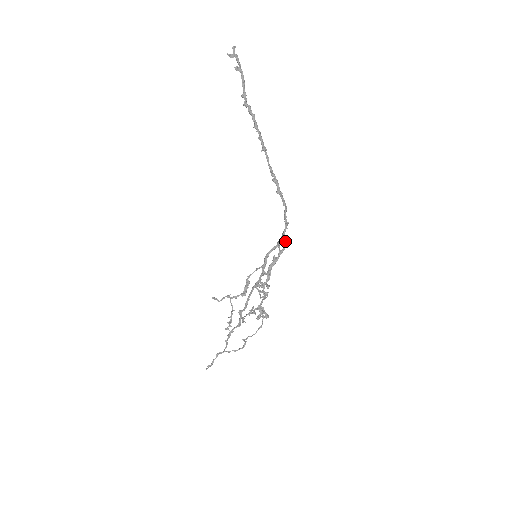
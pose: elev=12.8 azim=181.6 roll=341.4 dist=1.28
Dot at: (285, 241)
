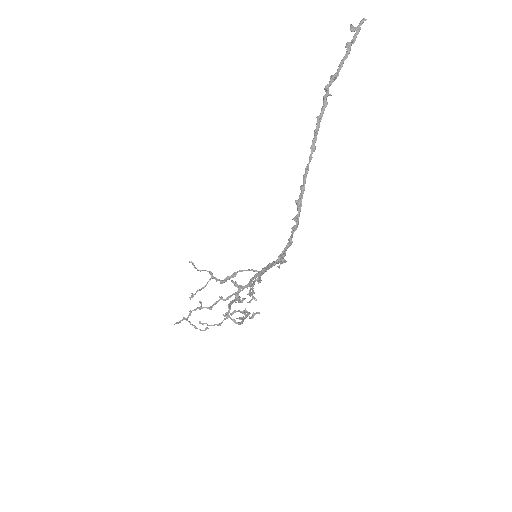
Dot at: (279, 259)
